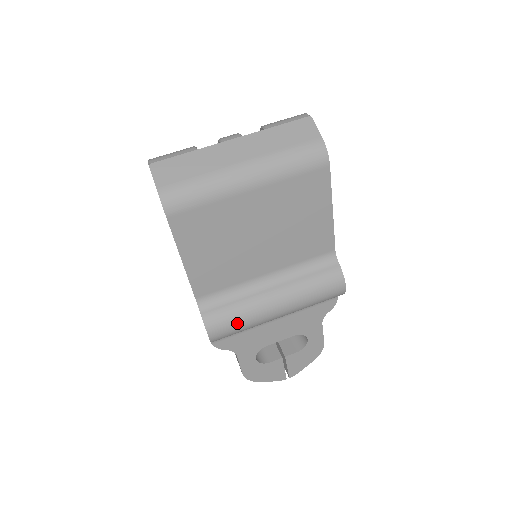
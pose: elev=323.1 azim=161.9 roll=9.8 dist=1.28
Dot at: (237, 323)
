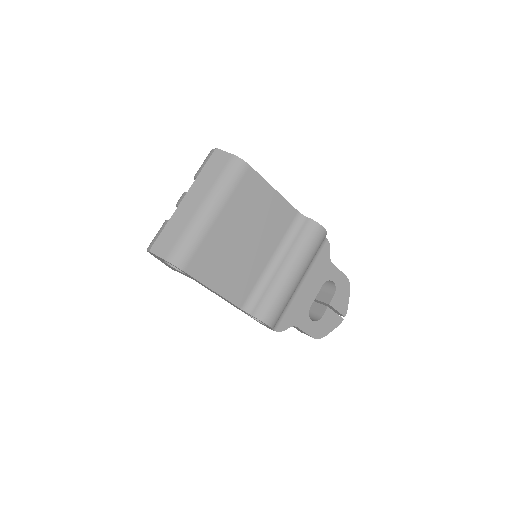
Dot at: (278, 303)
